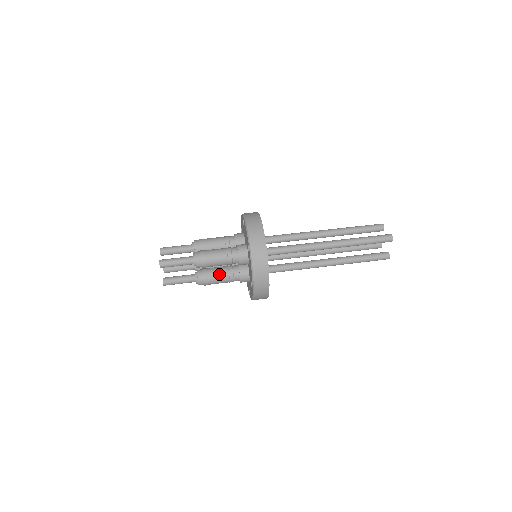
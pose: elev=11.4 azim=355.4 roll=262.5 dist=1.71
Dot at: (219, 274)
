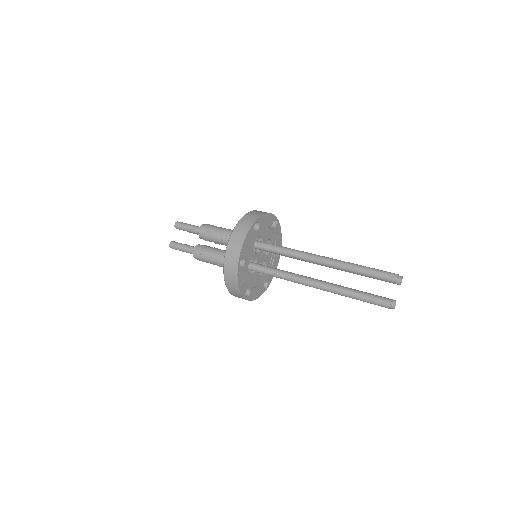
Dot at: (213, 250)
